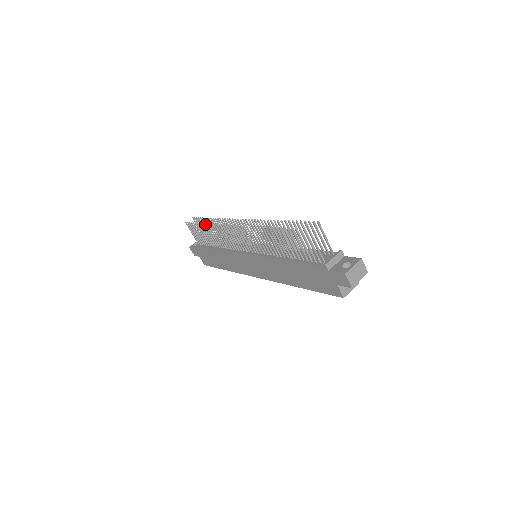
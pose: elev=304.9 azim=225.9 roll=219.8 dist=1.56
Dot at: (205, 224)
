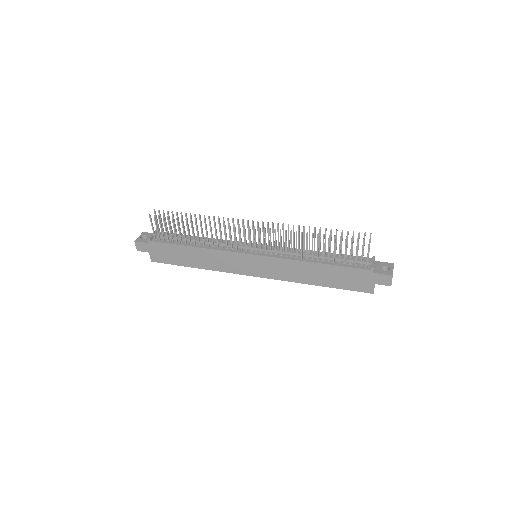
Dot at: (195, 220)
